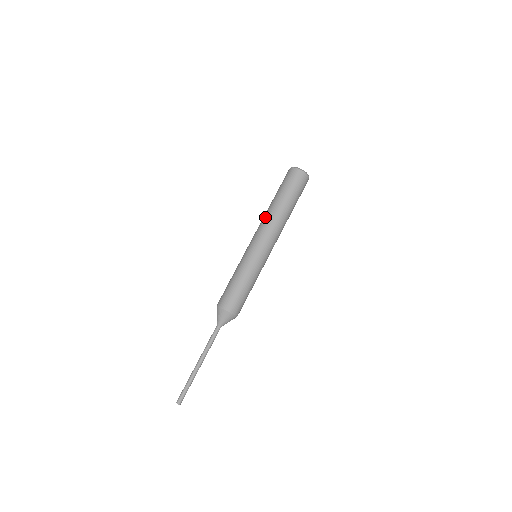
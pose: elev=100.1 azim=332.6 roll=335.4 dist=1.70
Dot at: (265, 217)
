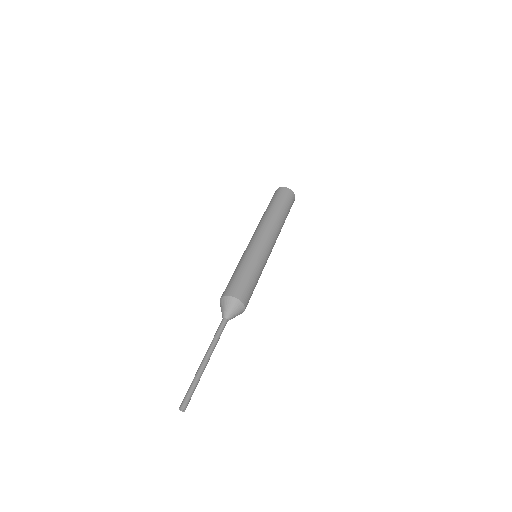
Dot at: occluded
